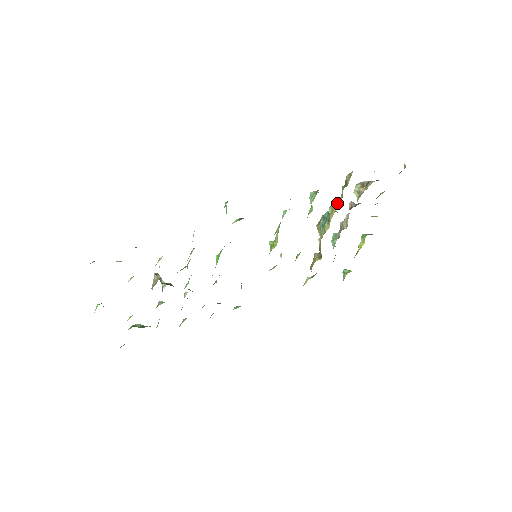
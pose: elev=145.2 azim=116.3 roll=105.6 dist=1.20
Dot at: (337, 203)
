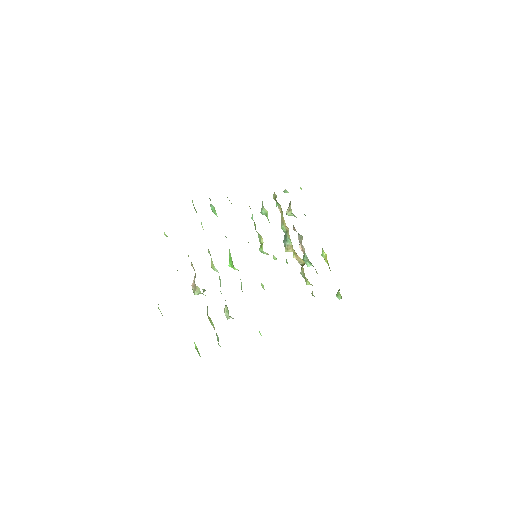
Dot at: (281, 216)
